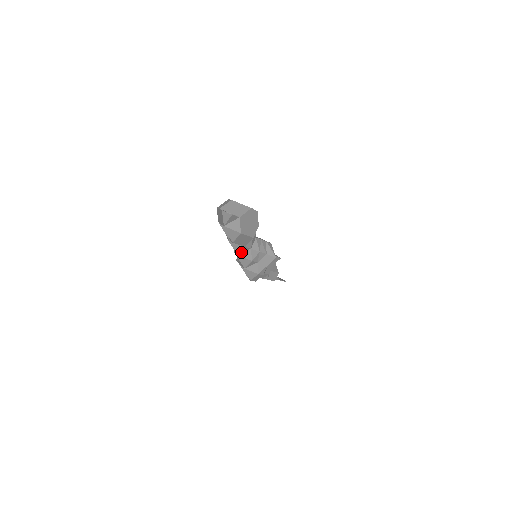
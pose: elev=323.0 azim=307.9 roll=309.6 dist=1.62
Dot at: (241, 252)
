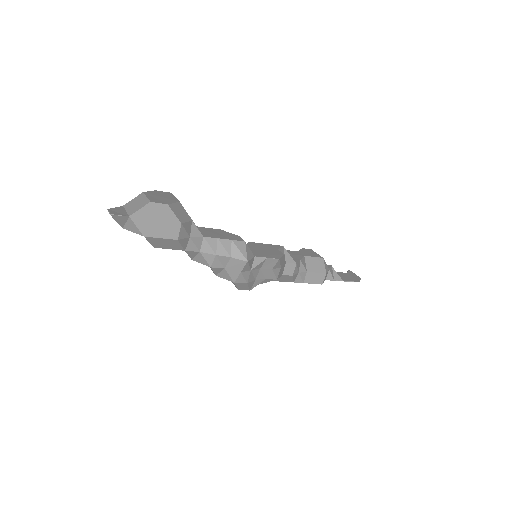
Dot at: (192, 256)
